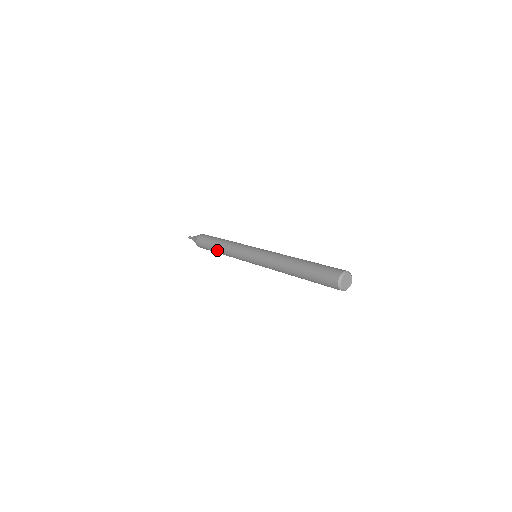
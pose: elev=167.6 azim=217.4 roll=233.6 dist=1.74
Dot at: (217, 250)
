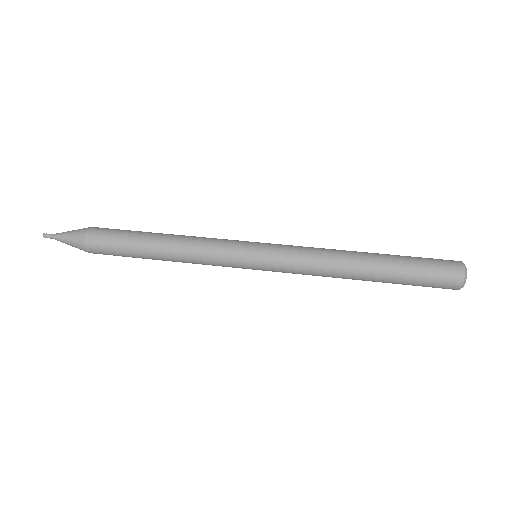
Dot at: occluded
